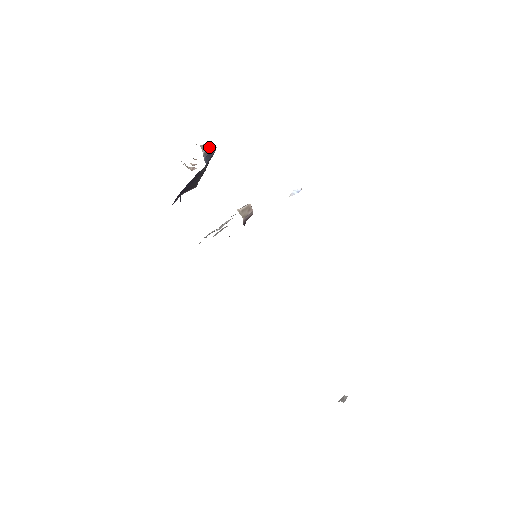
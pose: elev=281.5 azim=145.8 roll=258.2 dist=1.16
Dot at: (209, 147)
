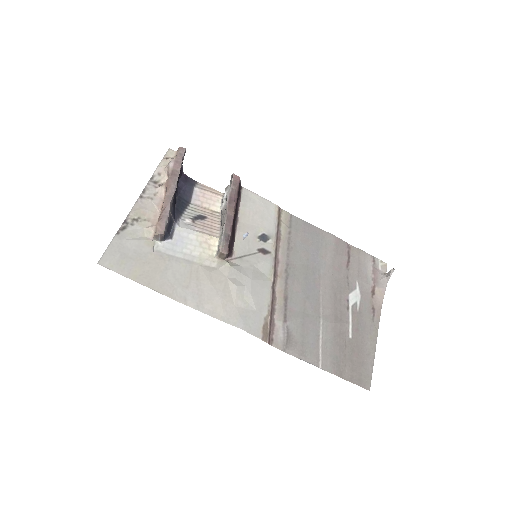
Dot at: (159, 237)
